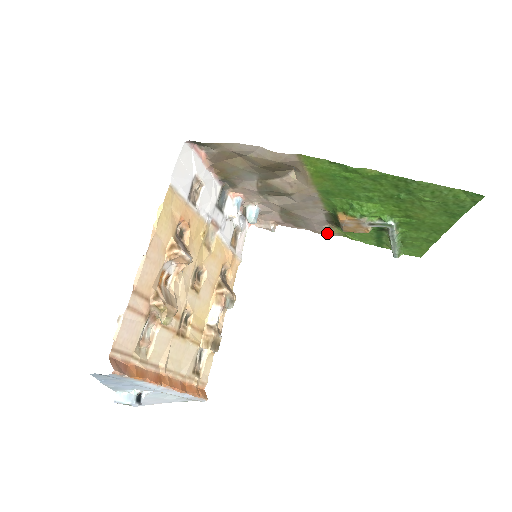
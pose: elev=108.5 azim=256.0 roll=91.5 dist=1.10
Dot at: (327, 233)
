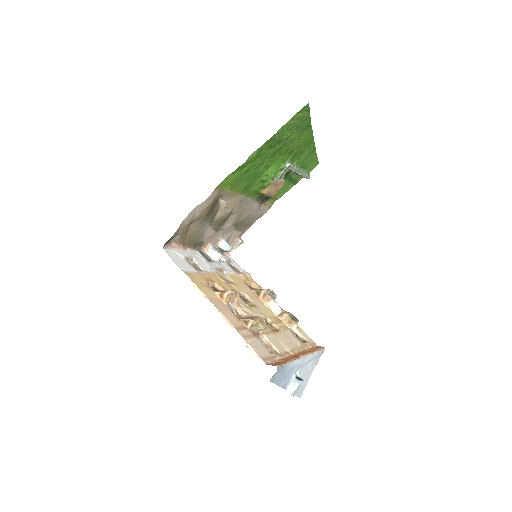
Dot at: (267, 210)
